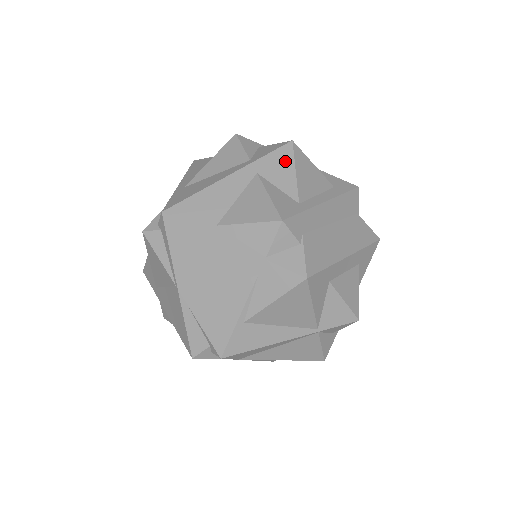
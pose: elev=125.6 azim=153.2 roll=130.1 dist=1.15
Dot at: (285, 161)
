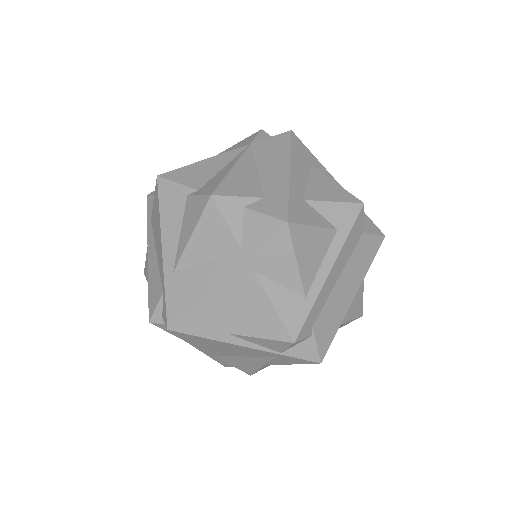
Dot at: (283, 252)
